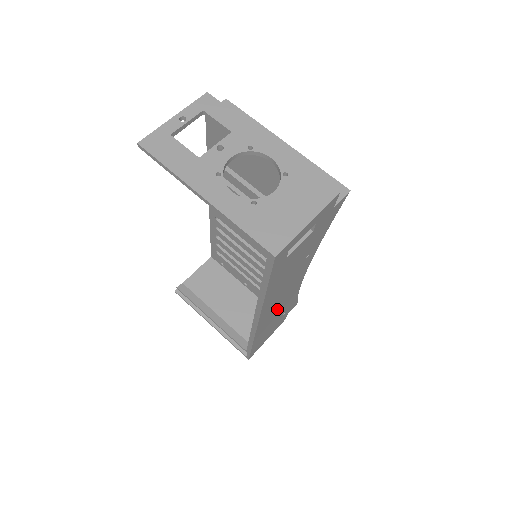
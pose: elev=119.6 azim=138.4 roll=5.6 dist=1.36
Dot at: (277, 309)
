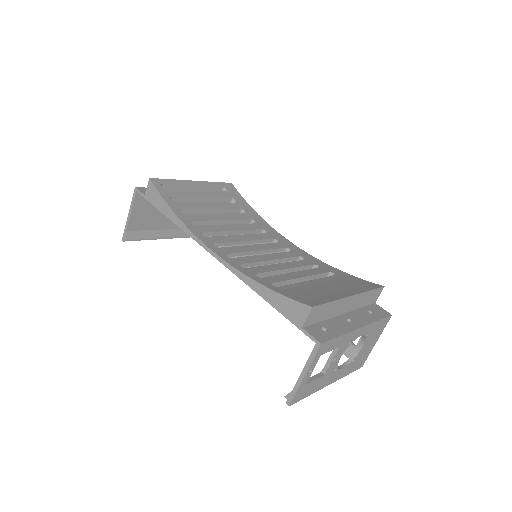
Dot at: occluded
